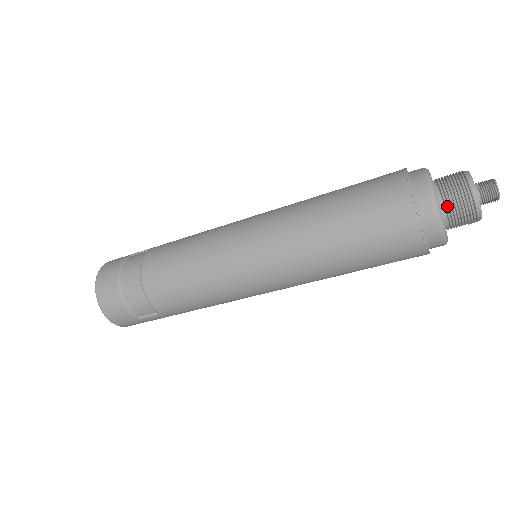
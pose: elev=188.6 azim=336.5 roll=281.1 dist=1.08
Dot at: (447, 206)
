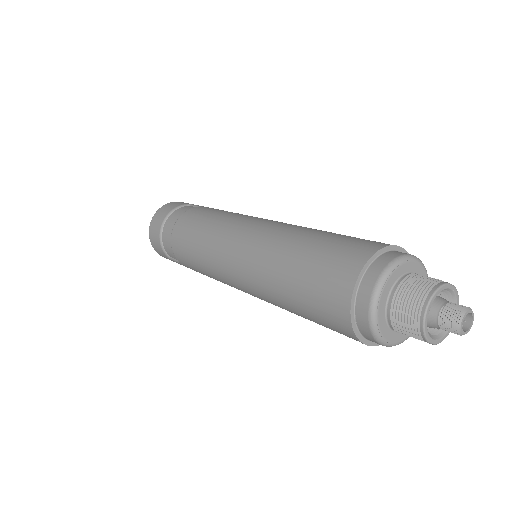
Dot at: (393, 309)
